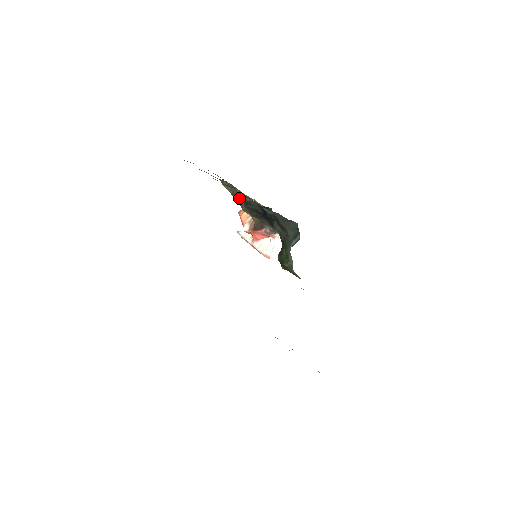
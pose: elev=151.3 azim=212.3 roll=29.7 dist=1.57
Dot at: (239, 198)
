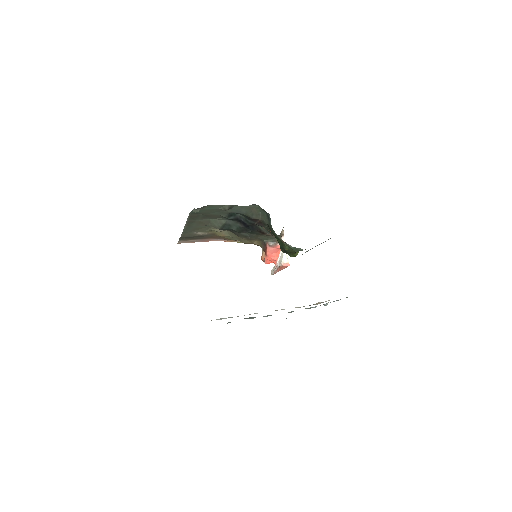
Dot at: (219, 227)
